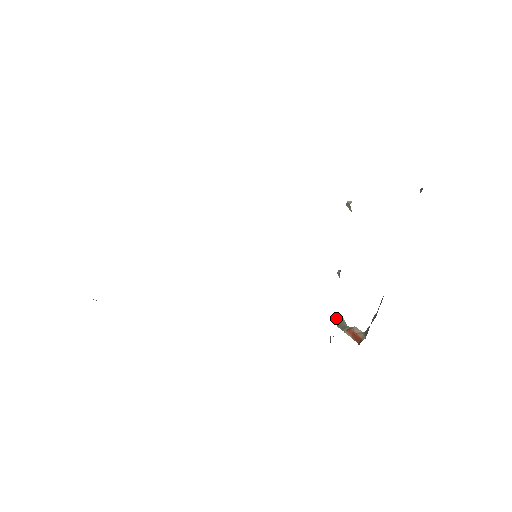
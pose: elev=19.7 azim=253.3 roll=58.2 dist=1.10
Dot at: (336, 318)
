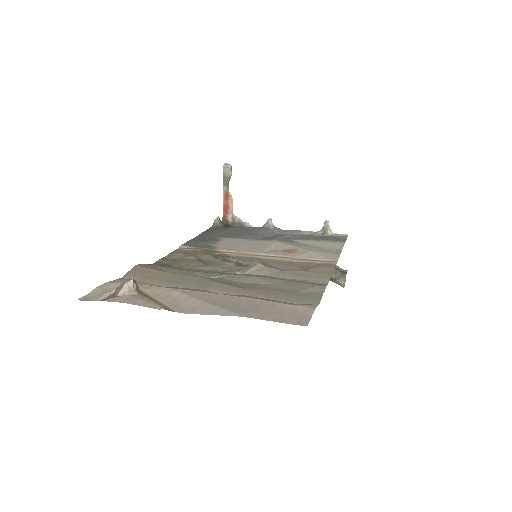
Dot at: (228, 166)
